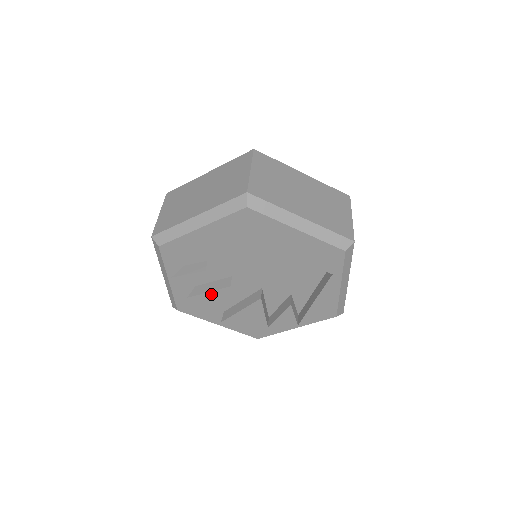
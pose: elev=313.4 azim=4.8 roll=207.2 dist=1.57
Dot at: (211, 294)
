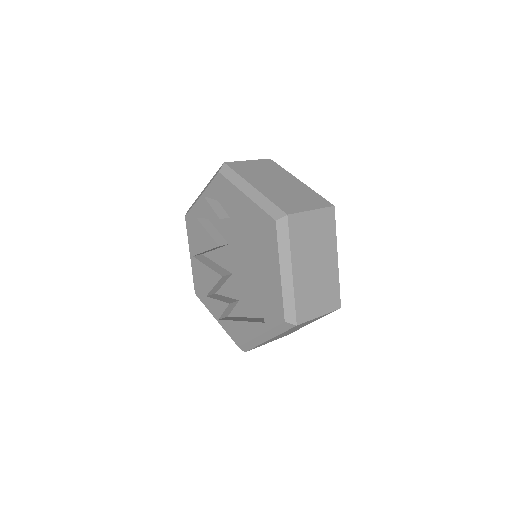
Dot at: (207, 235)
